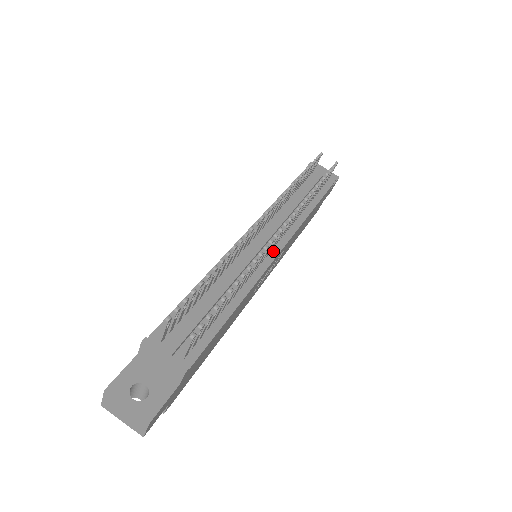
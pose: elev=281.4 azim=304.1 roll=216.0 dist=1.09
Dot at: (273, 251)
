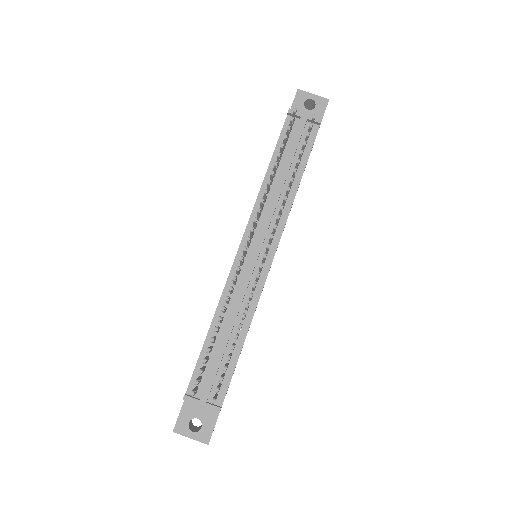
Dot at: (267, 260)
